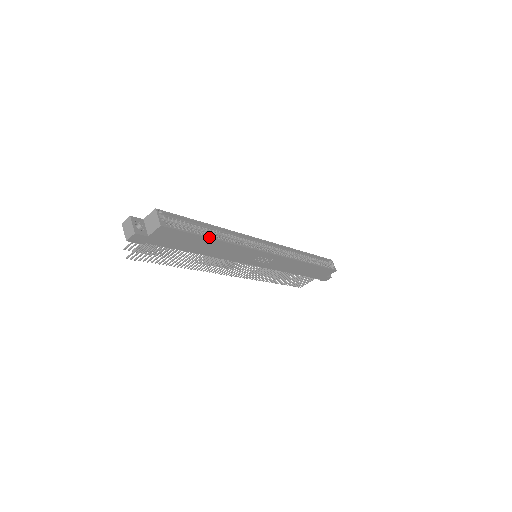
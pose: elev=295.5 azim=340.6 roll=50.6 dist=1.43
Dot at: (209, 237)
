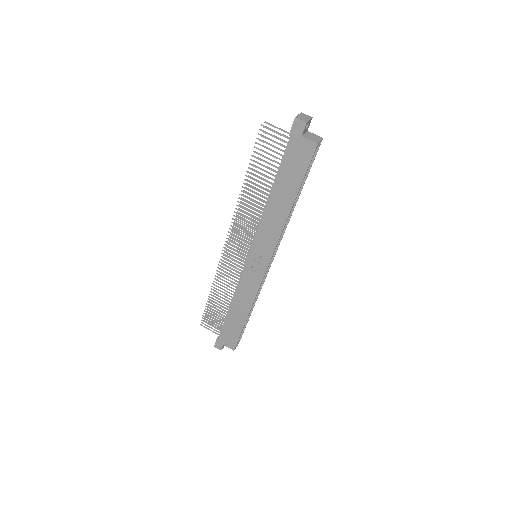
Dot at: occluded
